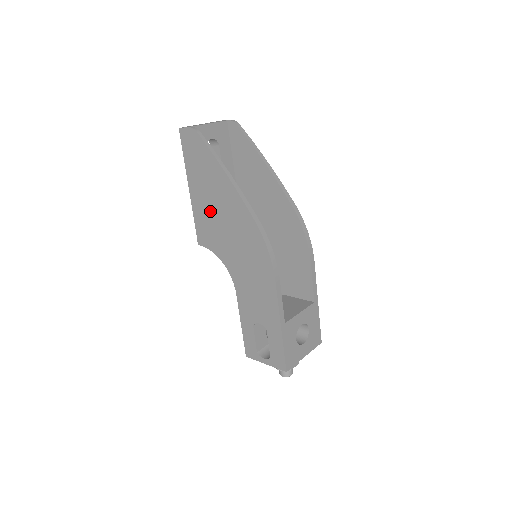
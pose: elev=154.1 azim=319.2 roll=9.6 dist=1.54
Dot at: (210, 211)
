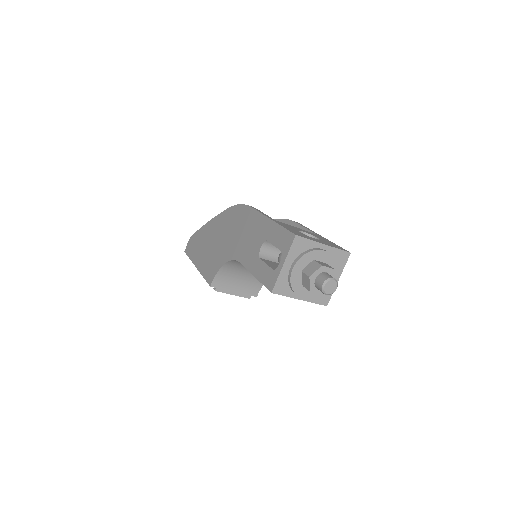
Dot at: (208, 253)
